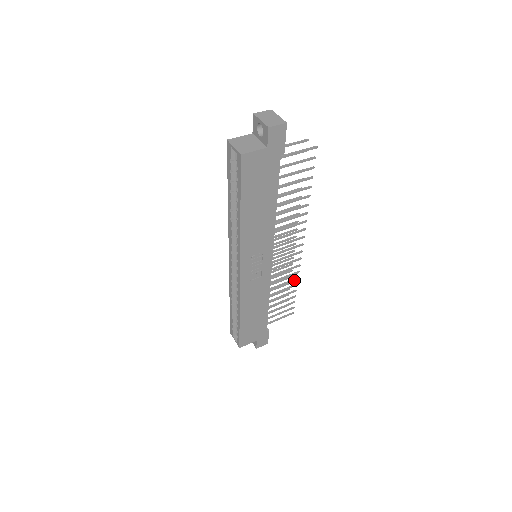
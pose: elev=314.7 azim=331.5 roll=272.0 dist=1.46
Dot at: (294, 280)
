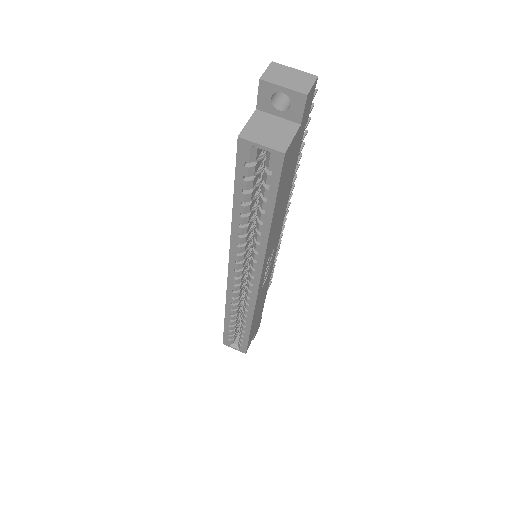
Dot at: (277, 252)
